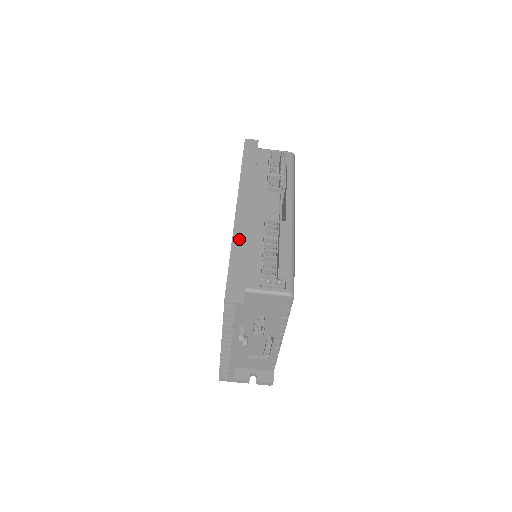
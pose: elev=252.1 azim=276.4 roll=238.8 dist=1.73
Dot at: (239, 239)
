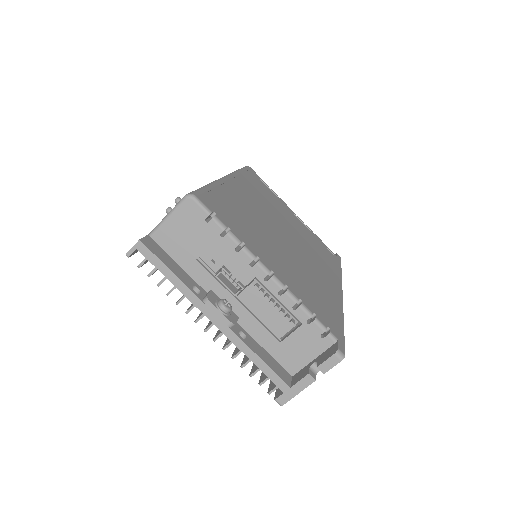
Dot at: occluded
